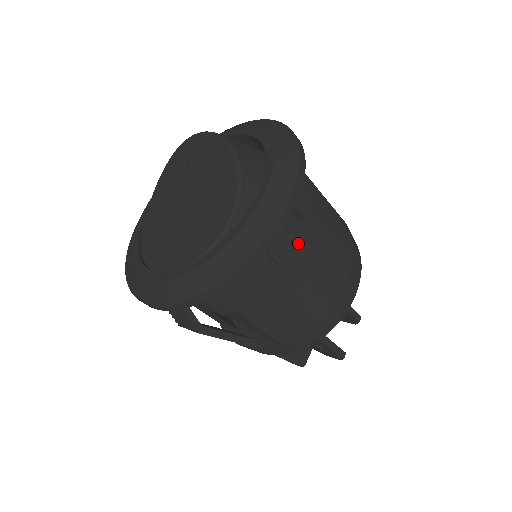
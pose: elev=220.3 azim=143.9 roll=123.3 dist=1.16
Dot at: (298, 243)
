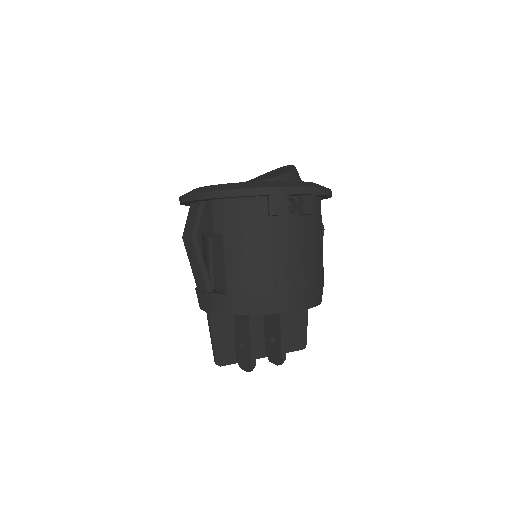
Dot at: (288, 225)
